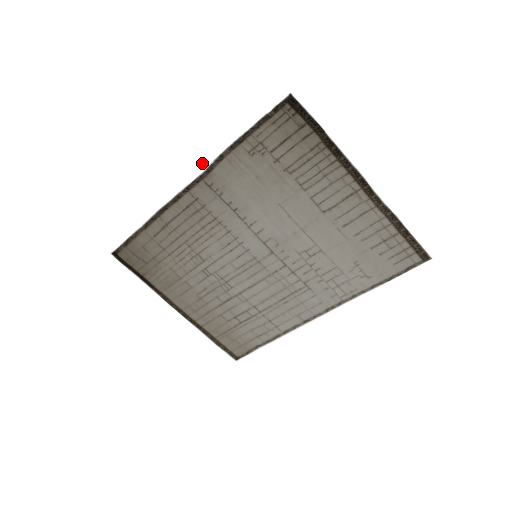
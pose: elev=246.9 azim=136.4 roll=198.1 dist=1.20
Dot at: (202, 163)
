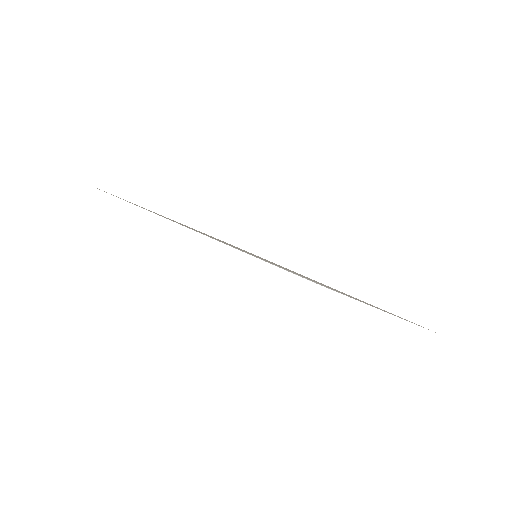
Dot at: (196, 231)
